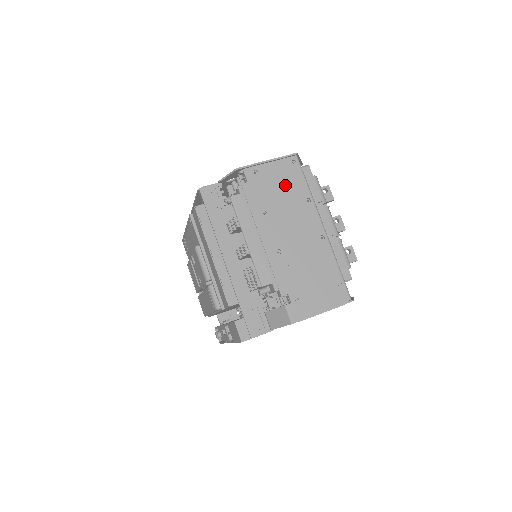
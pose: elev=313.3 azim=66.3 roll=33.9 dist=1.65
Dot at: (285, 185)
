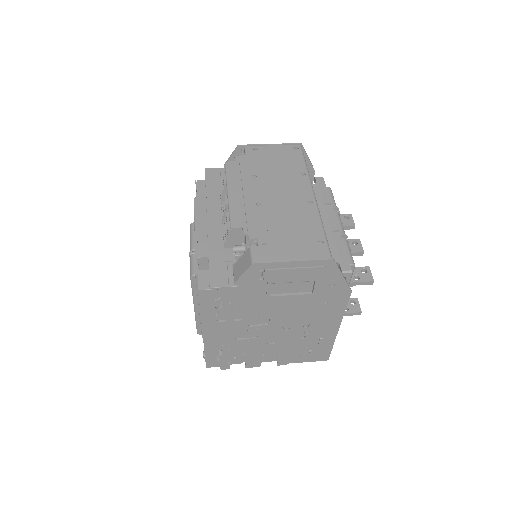
Dot at: (282, 161)
